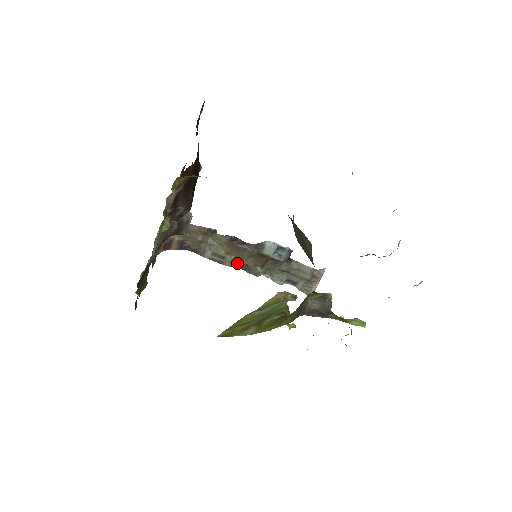
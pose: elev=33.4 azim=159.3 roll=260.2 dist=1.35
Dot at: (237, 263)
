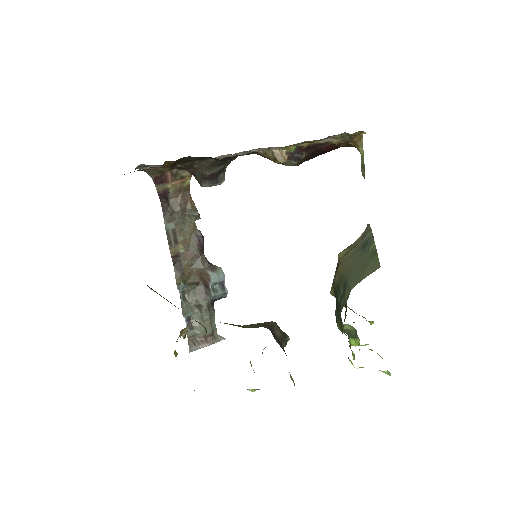
Dot at: (177, 259)
